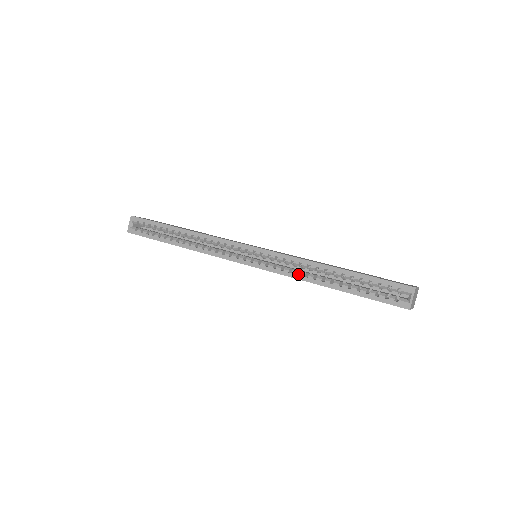
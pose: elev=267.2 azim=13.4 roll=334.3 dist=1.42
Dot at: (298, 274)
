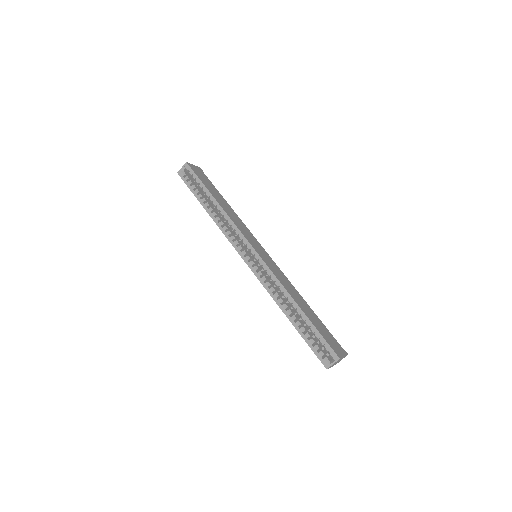
Dot at: (274, 292)
